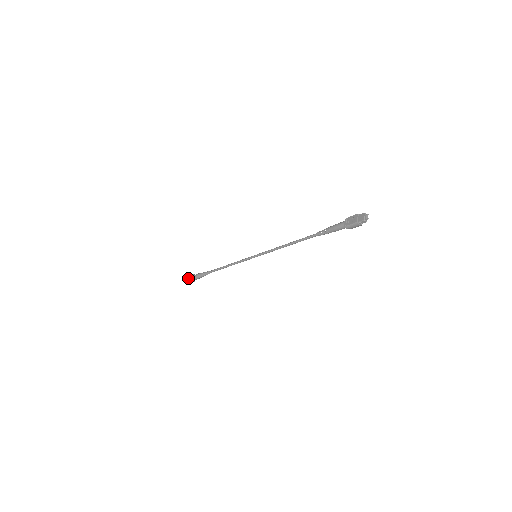
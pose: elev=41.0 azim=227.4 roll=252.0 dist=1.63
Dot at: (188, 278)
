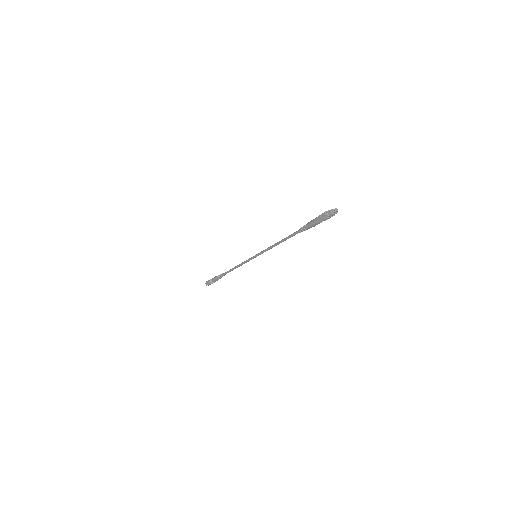
Dot at: occluded
